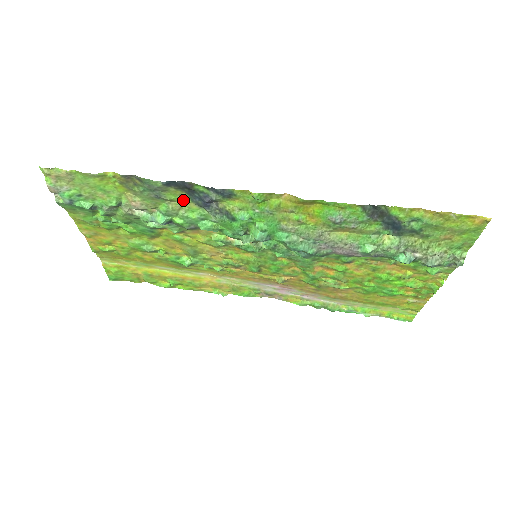
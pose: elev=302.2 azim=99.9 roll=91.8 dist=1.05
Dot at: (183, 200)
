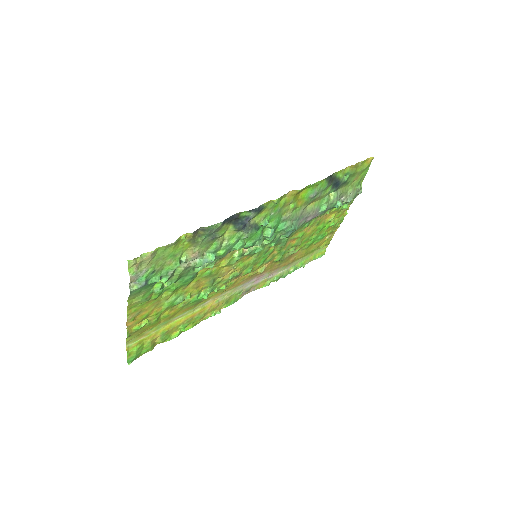
Dot at: (228, 232)
